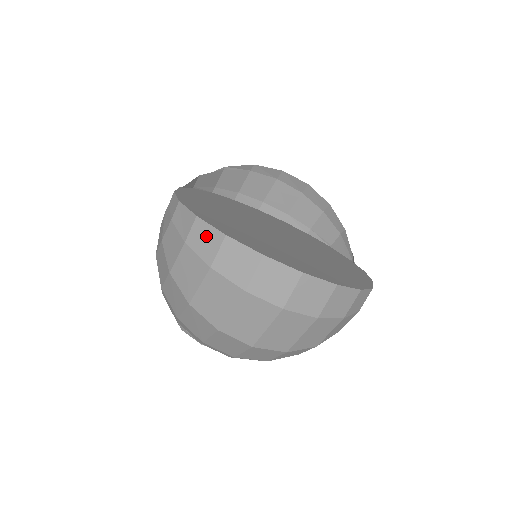
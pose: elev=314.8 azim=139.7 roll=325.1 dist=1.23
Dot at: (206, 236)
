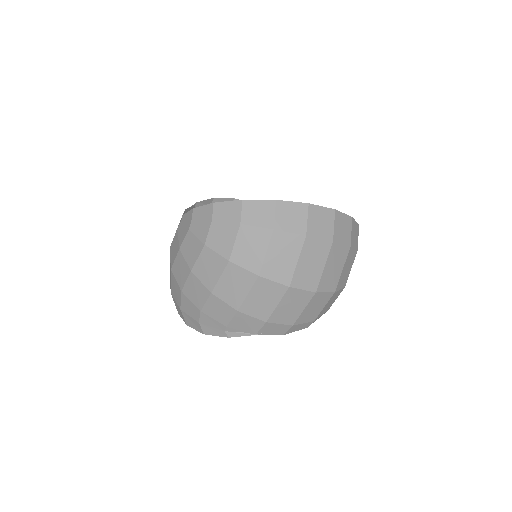
Dot at: (259, 209)
